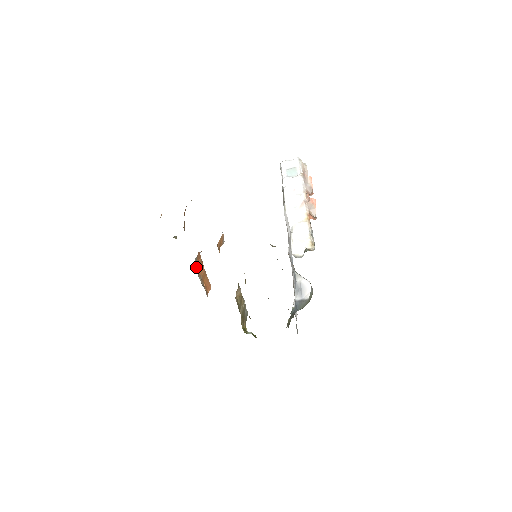
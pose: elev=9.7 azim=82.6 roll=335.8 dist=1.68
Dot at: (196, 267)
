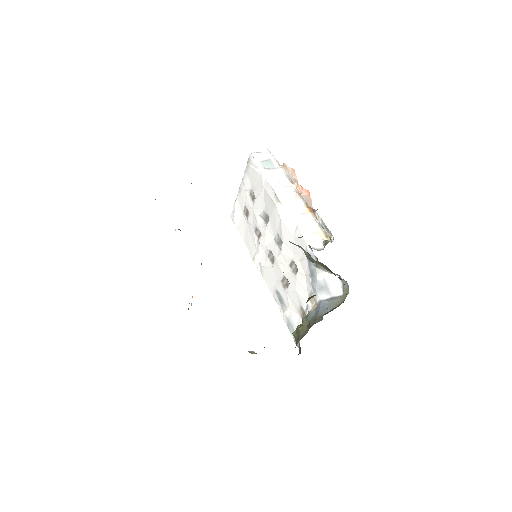
Dot at: occluded
